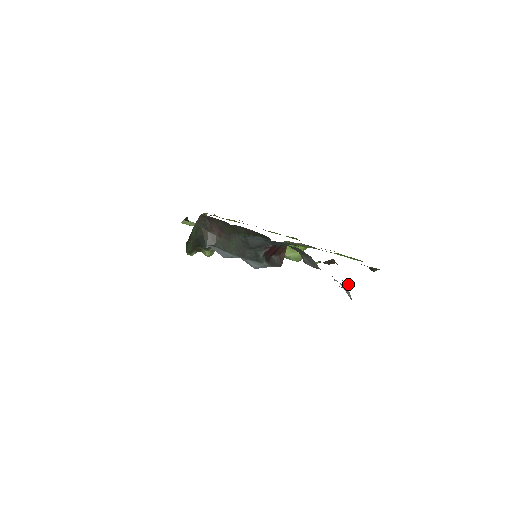
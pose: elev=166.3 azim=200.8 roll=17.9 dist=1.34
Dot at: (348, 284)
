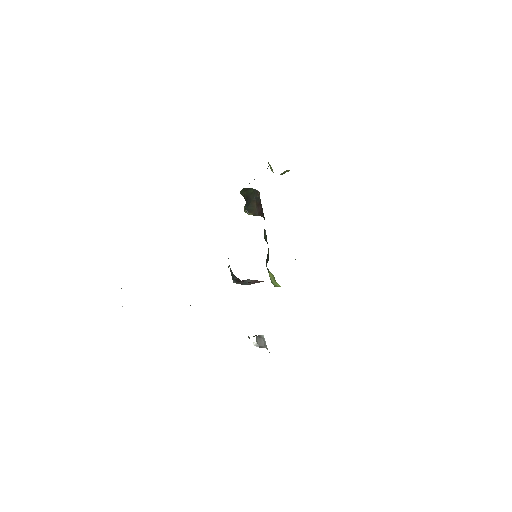
Dot at: (256, 345)
